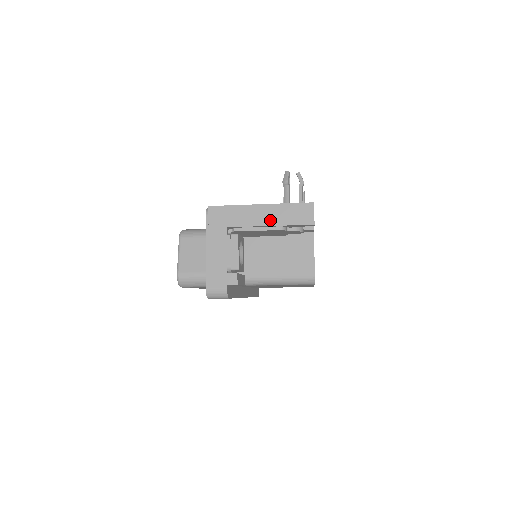
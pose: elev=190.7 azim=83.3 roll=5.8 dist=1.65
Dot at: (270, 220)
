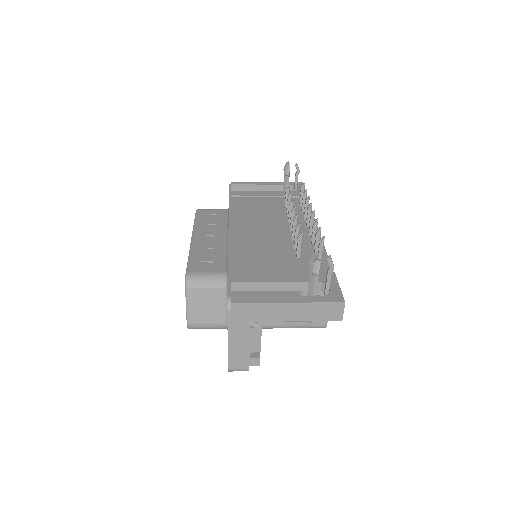
Dot at: (297, 316)
